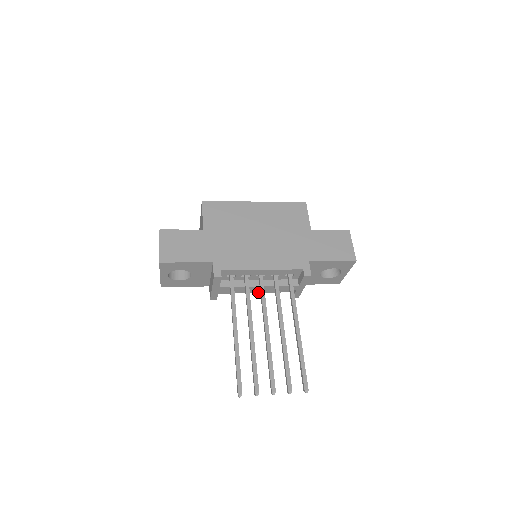
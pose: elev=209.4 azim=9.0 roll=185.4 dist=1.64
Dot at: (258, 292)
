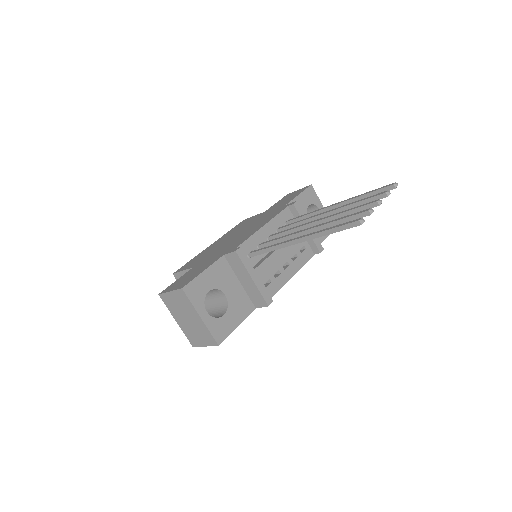
Dot at: (294, 274)
